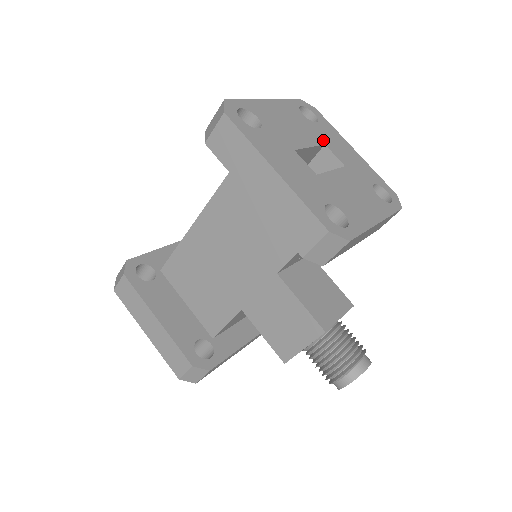
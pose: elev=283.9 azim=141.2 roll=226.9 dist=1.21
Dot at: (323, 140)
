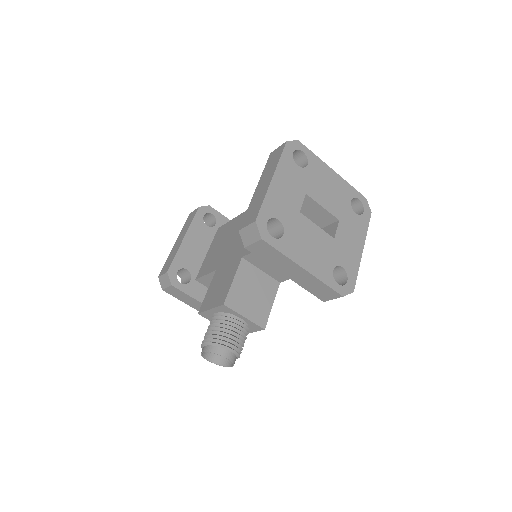
Dot at: (342, 219)
